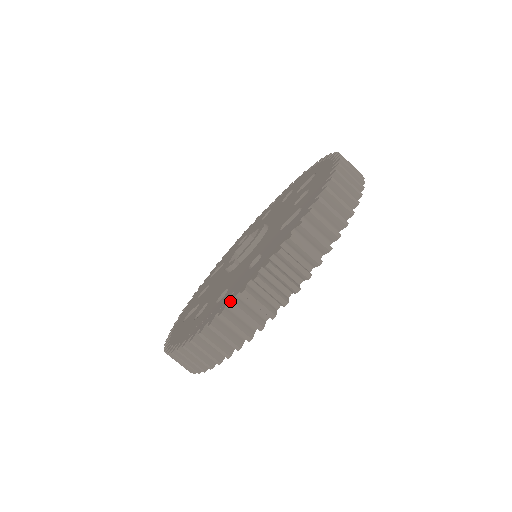
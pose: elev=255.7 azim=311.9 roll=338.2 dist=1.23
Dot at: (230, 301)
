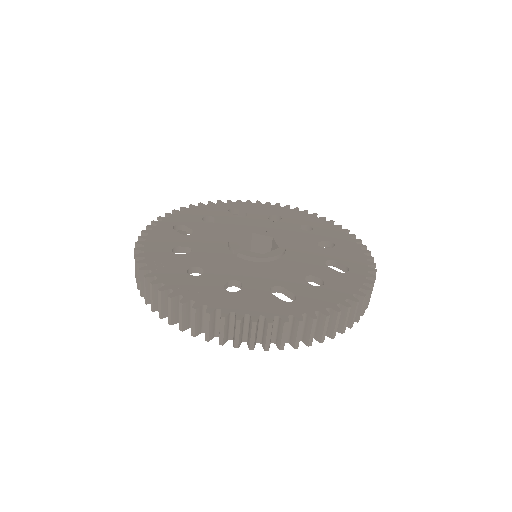
Dot at: (184, 298)
